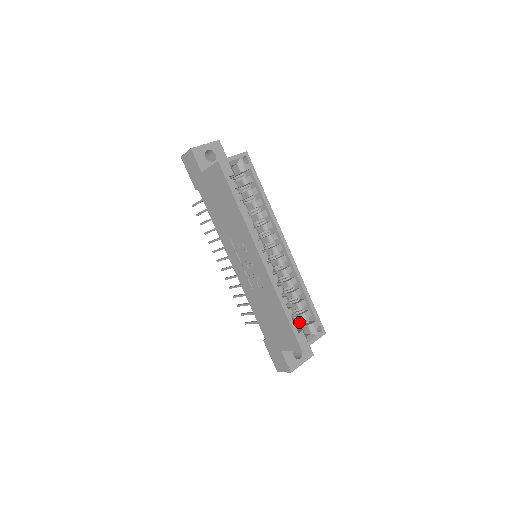
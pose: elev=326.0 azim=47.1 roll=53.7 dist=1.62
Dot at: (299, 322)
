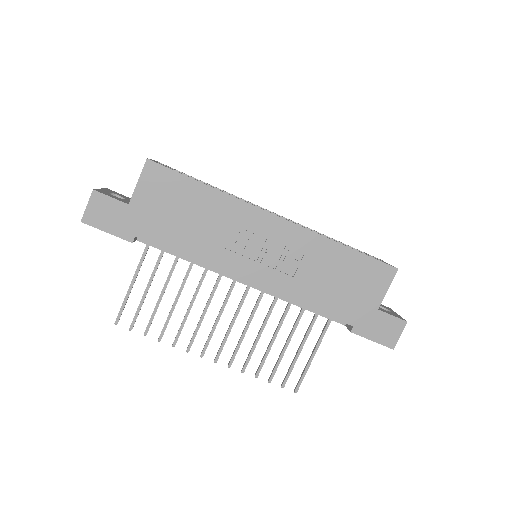
Dot at: occluded
